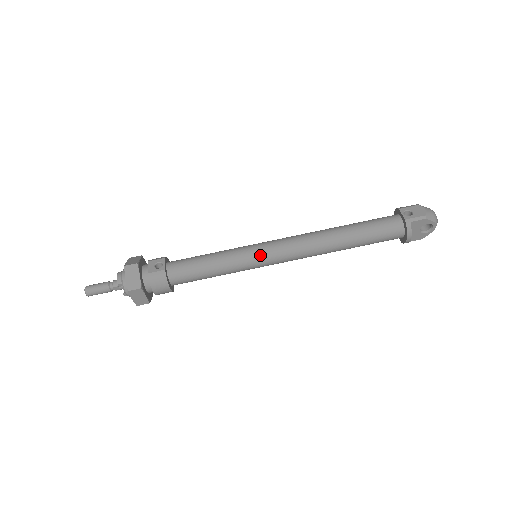
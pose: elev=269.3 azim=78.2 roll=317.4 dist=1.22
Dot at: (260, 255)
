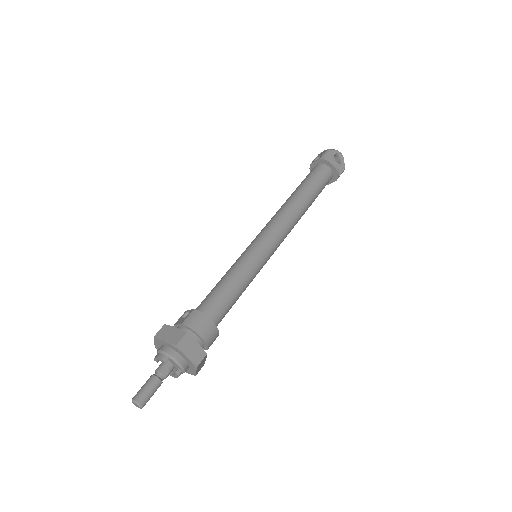
Dot at: (257, 245)
